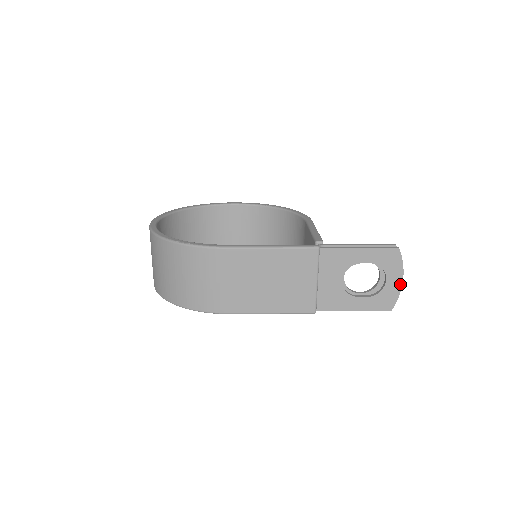
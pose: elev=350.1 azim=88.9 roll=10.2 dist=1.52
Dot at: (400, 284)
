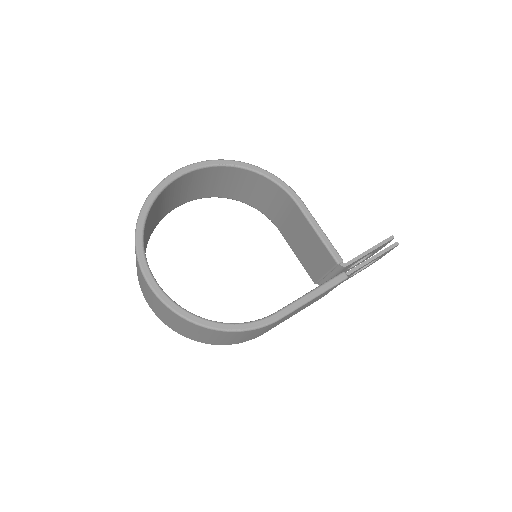
Dot at: occluded
